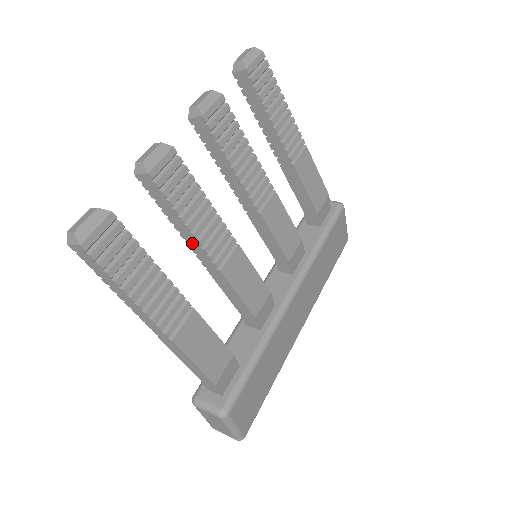
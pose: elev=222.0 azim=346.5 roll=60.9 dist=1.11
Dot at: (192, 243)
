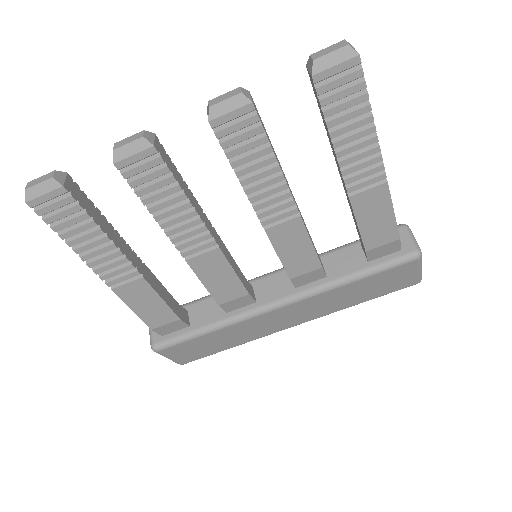
Dot at: occluded
